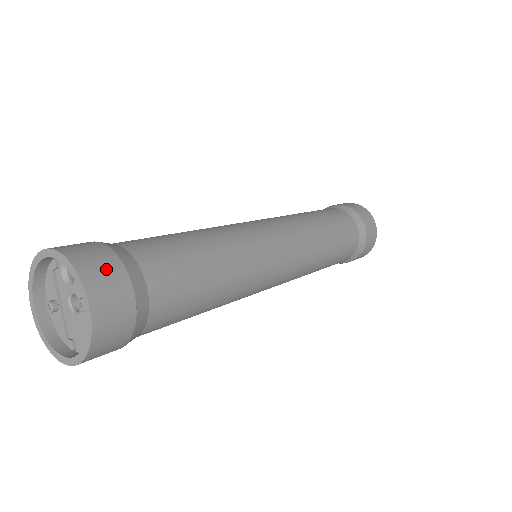
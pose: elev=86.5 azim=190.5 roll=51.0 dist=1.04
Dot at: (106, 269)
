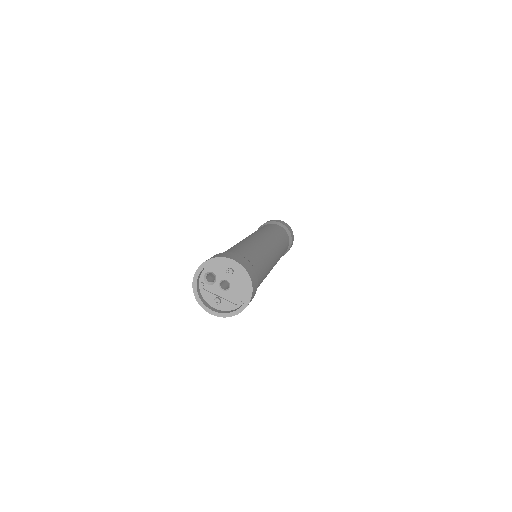
Dot at: (222, 254)
